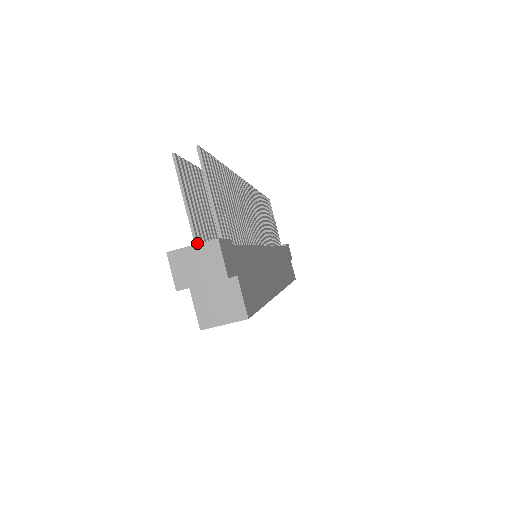
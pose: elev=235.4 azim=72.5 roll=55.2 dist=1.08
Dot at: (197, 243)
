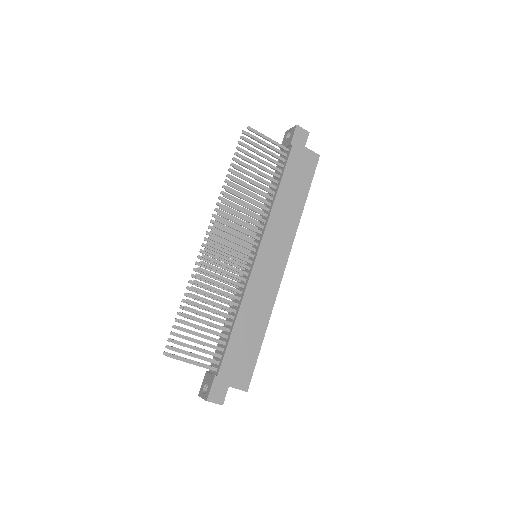
Dot at: occluded
